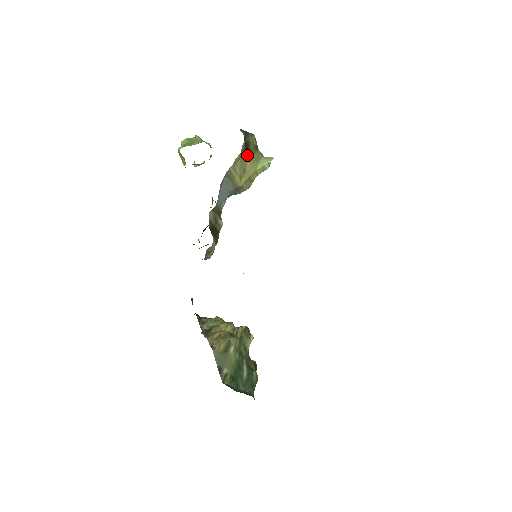
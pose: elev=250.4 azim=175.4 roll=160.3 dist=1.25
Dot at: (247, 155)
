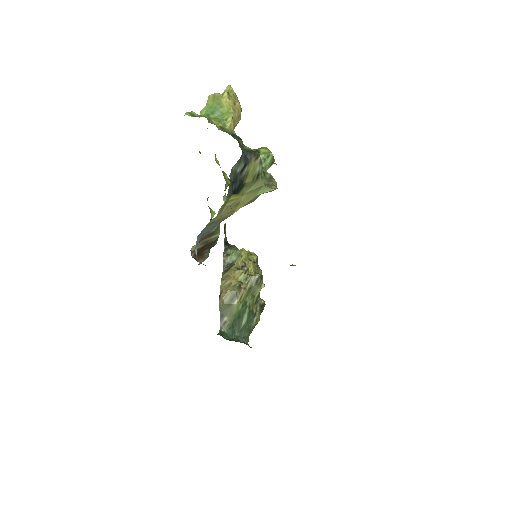
Dot at: (239, 194)
